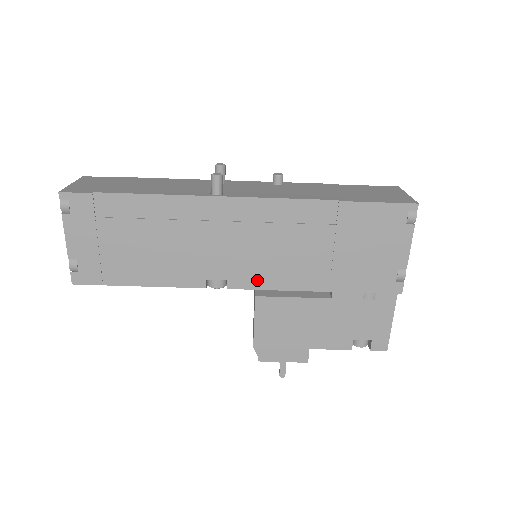
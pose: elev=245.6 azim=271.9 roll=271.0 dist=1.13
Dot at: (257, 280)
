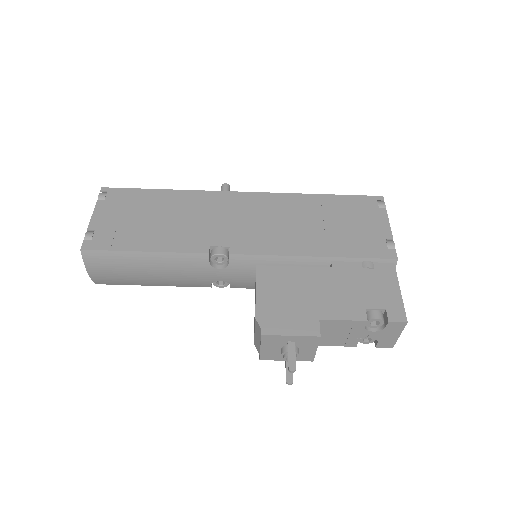
Dot at: (258, 247)
